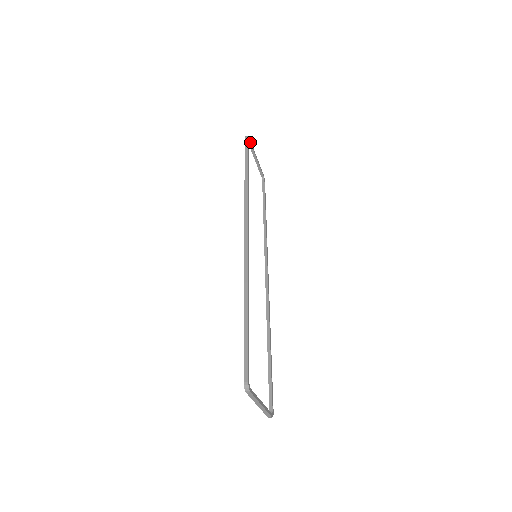
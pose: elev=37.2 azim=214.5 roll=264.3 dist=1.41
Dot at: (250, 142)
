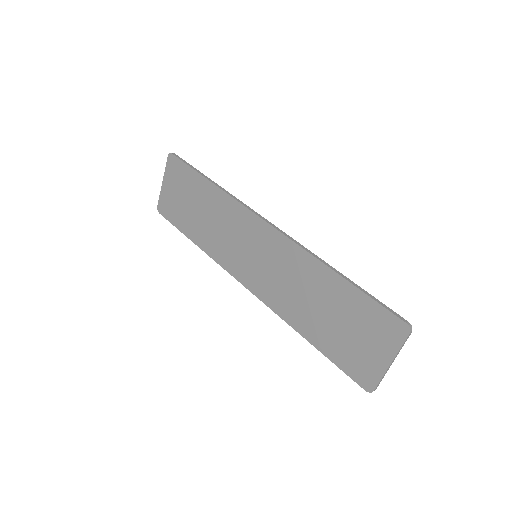
Dot at: (171, 161)
